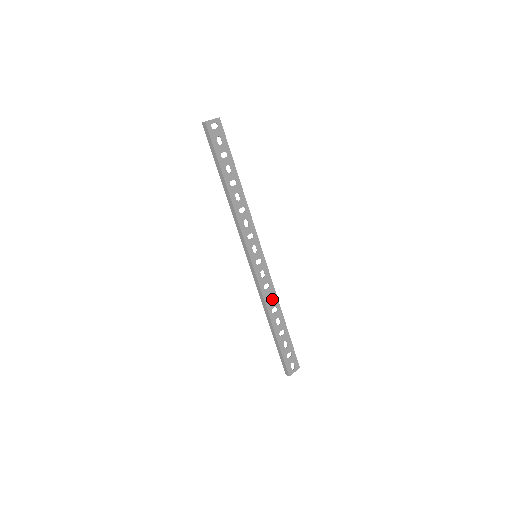
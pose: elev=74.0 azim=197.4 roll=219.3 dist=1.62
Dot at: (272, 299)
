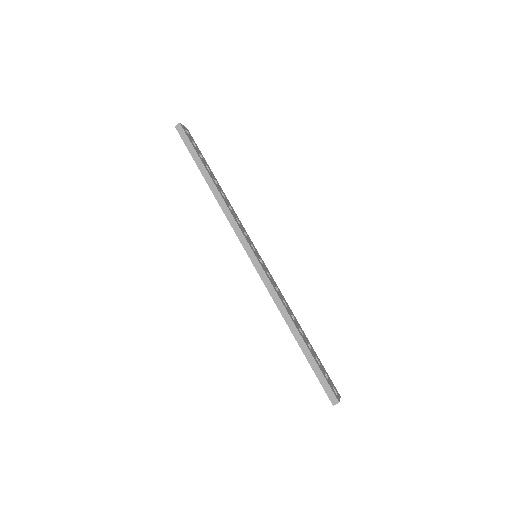
Dot at: occluded
